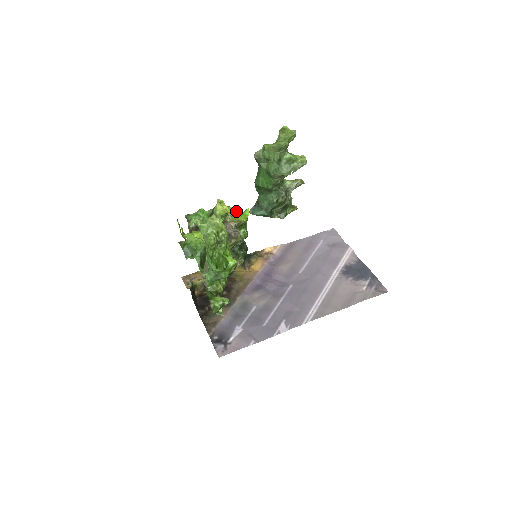
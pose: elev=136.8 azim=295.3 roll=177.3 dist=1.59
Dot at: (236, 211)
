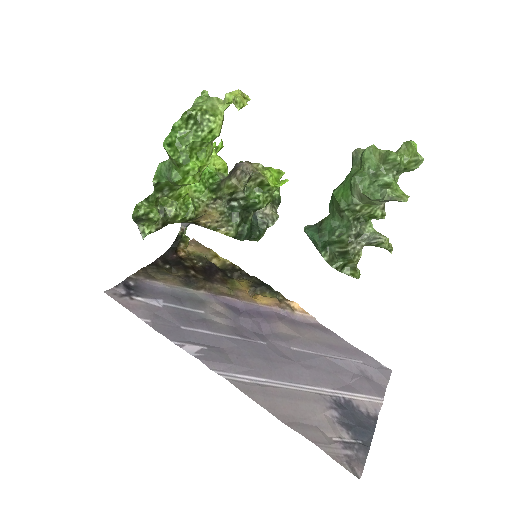
Dot at: (274, 171)
